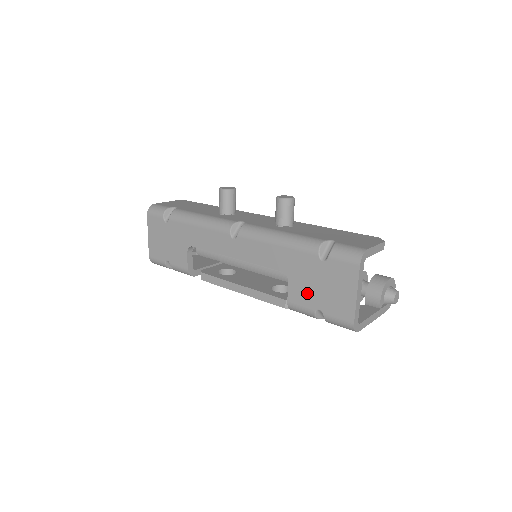
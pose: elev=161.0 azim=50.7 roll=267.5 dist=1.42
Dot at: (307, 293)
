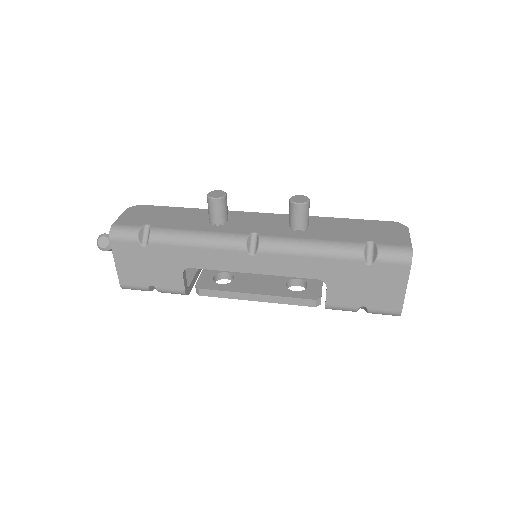
Dot at: (350, 294)
